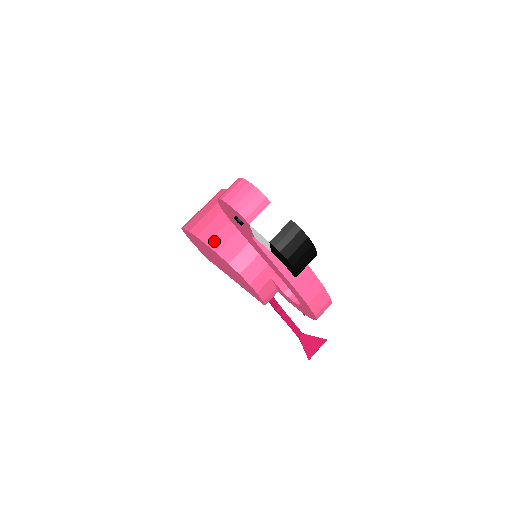
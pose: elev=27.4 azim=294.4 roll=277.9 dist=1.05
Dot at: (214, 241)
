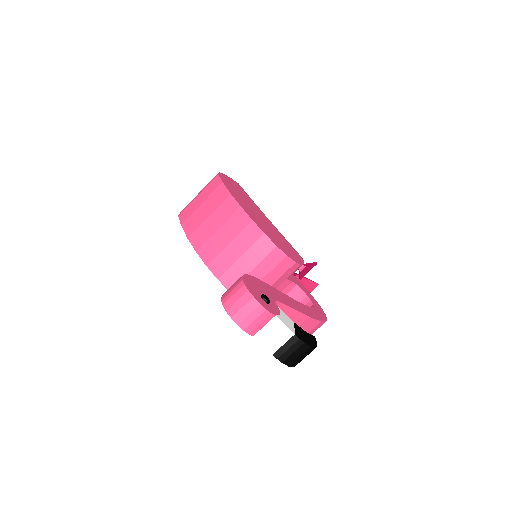
Dot at: (214, 264)
